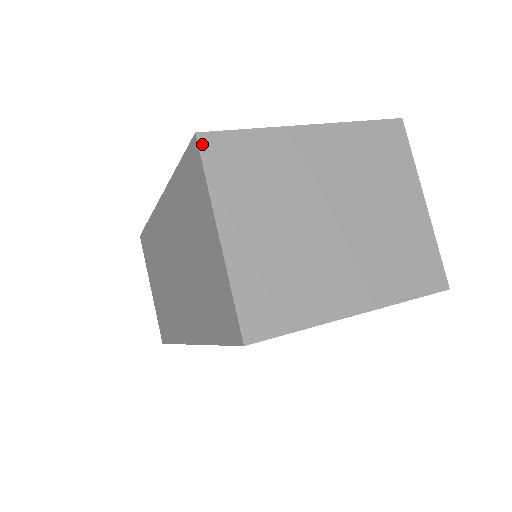
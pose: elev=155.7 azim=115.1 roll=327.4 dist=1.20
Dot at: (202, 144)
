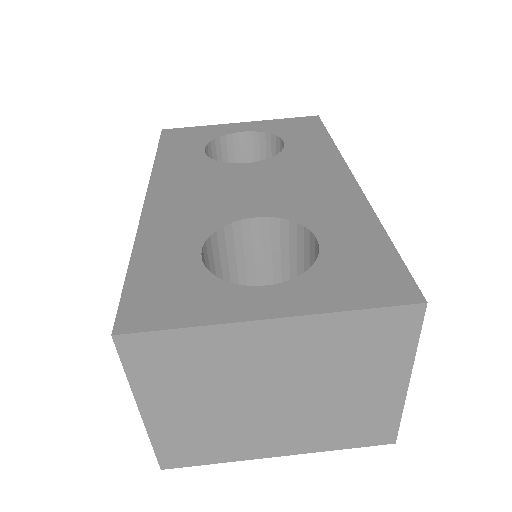
Dot at: (120, 345)
